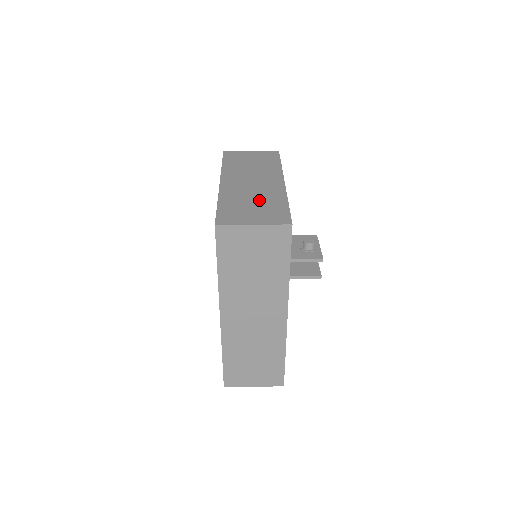
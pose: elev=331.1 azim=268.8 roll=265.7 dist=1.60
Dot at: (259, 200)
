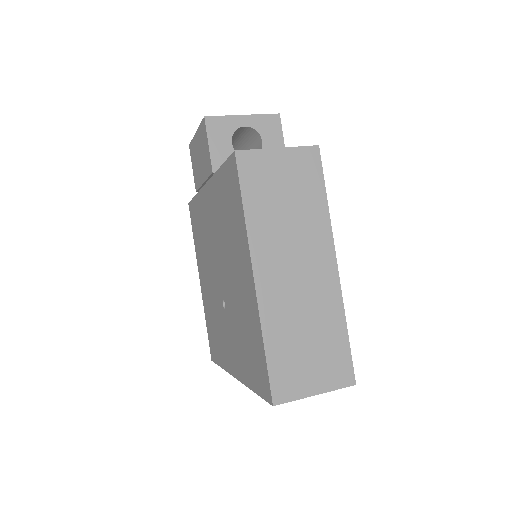
Dot at: (314, 329)
